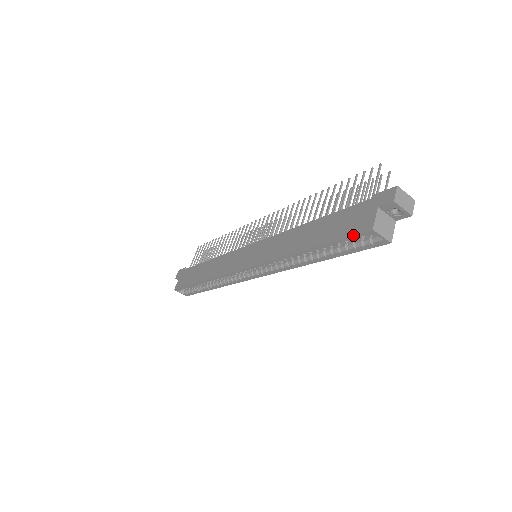
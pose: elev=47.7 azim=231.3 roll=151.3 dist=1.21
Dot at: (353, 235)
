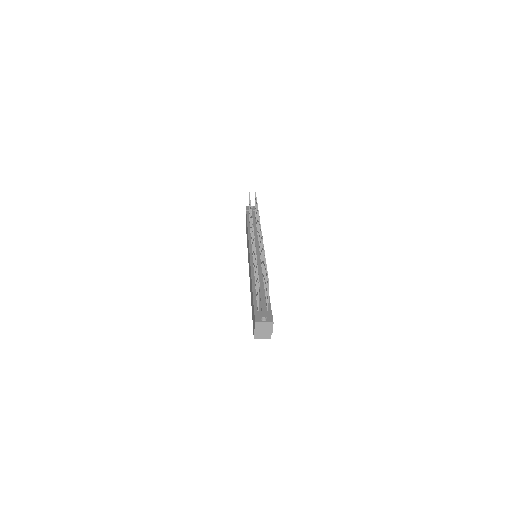
Dot at: occluded
